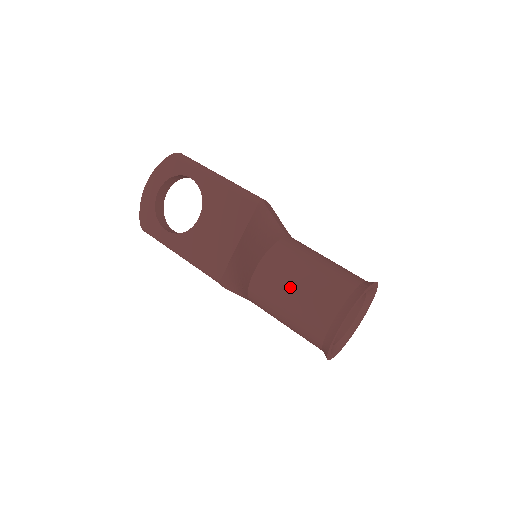
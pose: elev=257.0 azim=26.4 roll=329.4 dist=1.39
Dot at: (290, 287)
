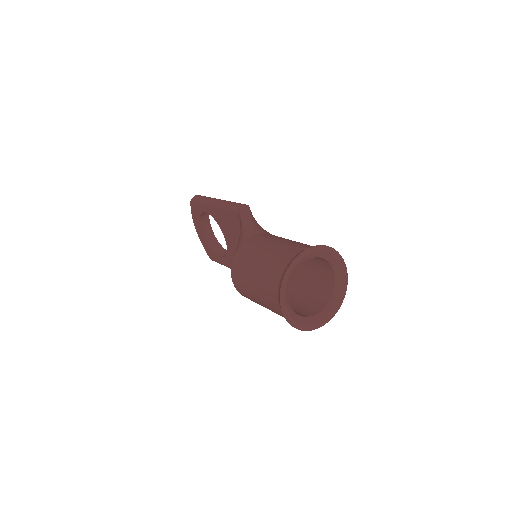
Dot at: (250, 287)
